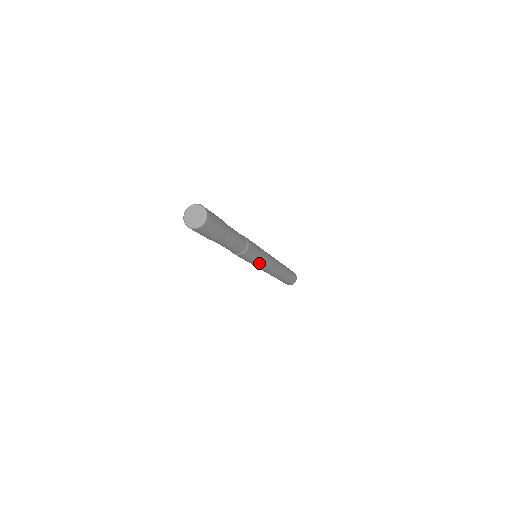
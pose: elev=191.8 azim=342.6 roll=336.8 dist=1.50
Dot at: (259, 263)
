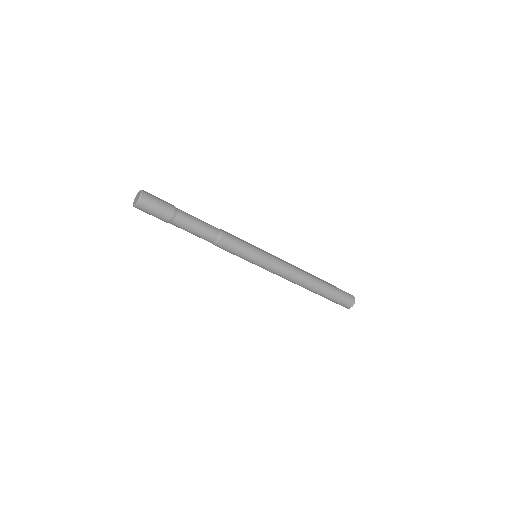
Dot at: (253, 262)
